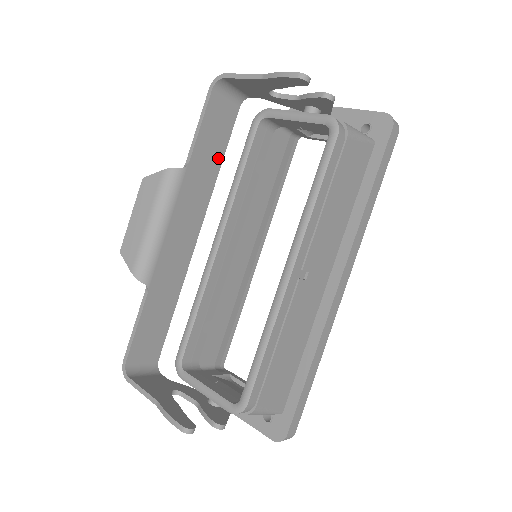
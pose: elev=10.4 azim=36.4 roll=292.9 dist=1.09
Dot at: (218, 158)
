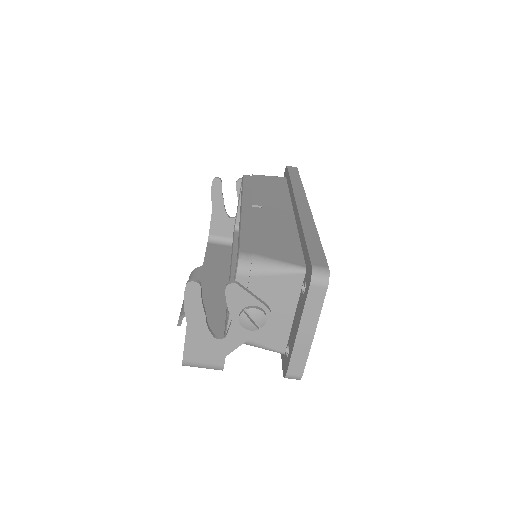
Dot at: (227, 263)
